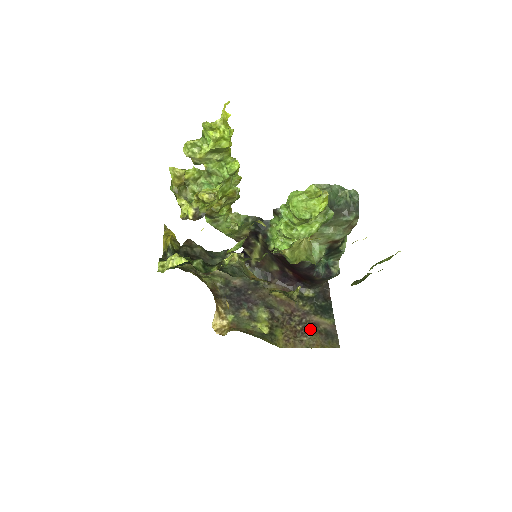
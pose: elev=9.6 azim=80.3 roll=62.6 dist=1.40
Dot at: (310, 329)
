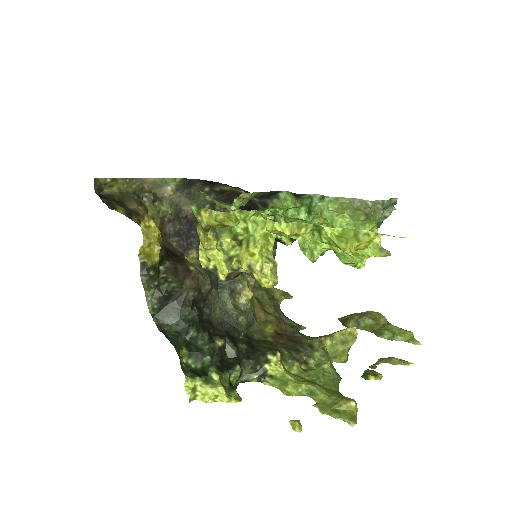
Dot at: occluded
